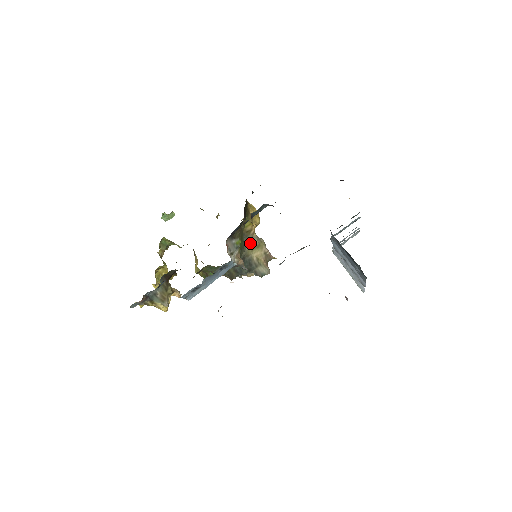
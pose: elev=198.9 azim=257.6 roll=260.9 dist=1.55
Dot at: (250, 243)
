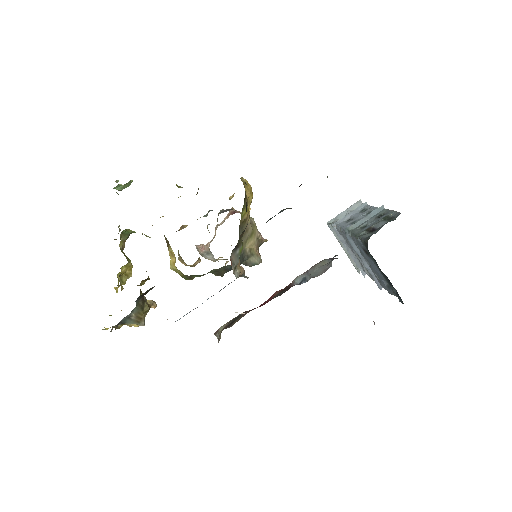
Dot at: (245, 234)
